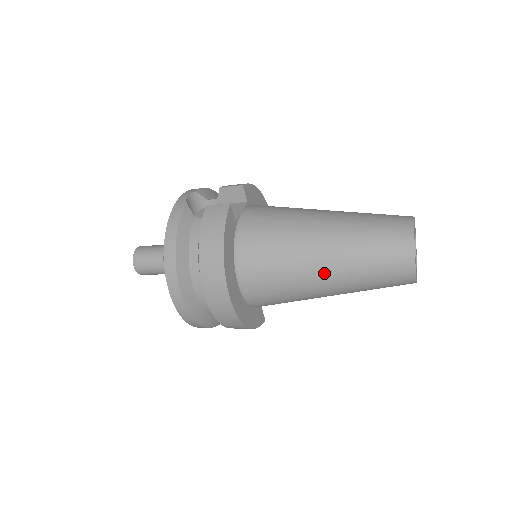
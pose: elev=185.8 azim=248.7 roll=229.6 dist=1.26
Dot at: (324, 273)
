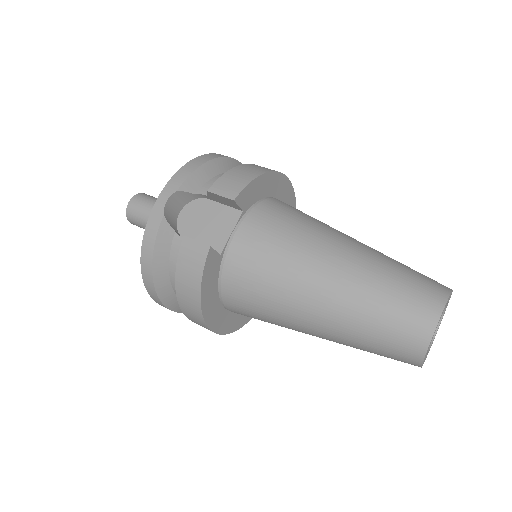
Dot at: (316, 335)
